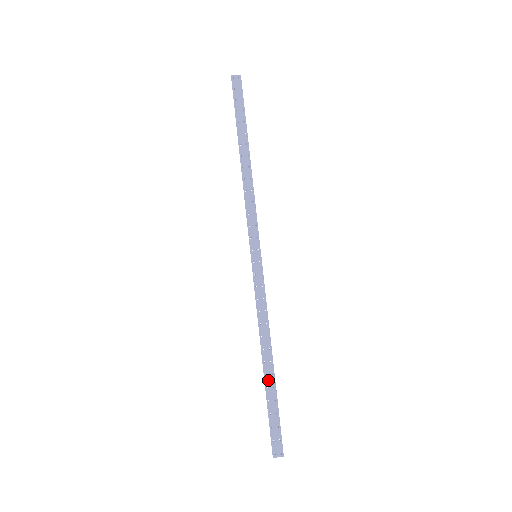
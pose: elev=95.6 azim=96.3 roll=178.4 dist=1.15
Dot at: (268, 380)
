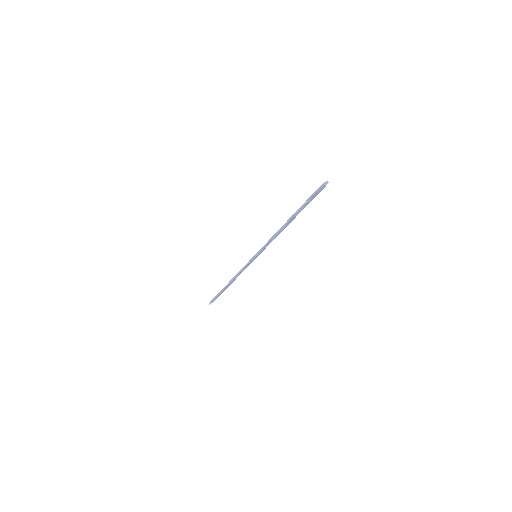
Dot at: (294, 214)
